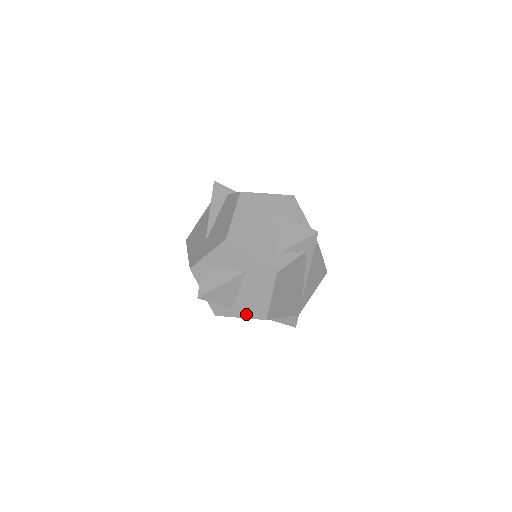
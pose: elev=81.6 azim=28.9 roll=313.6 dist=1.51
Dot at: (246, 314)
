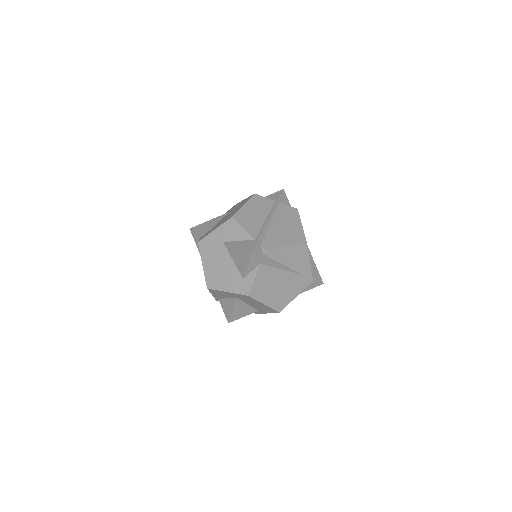
Dot at: (267, 312)
